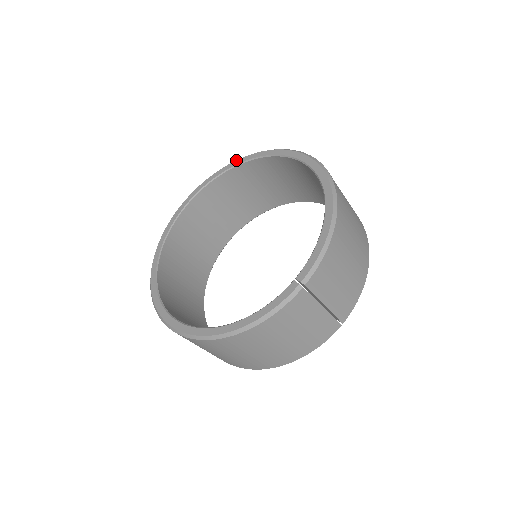
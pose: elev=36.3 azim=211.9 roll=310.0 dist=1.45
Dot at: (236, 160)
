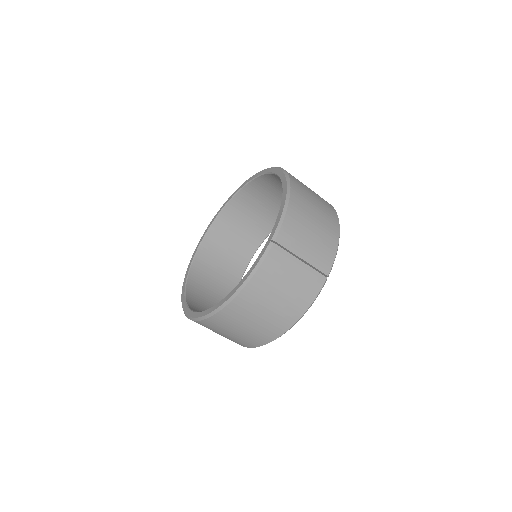
Dot at: (229, 197)
